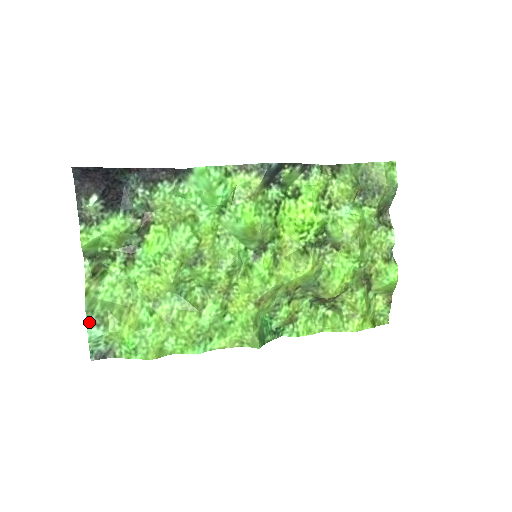
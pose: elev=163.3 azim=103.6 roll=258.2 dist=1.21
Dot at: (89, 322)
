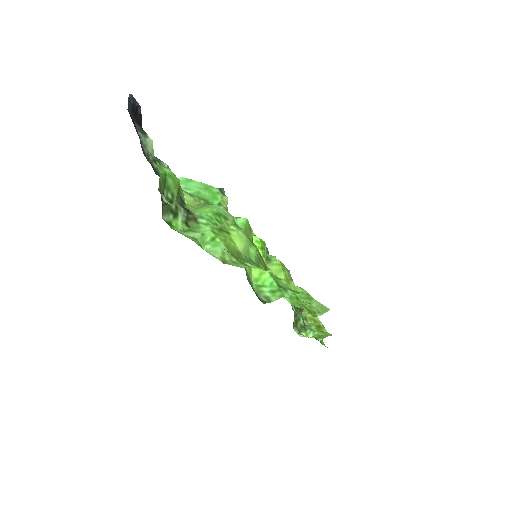
Dot at: occluded
